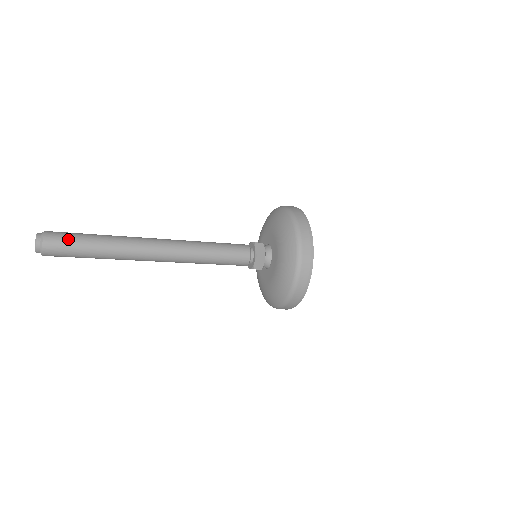
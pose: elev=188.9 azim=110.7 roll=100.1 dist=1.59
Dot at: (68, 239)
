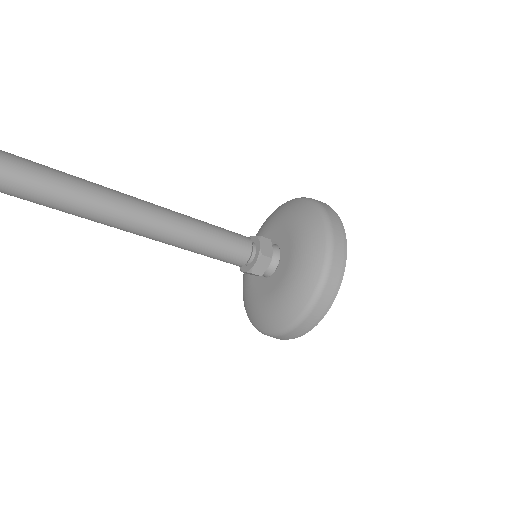
Dot at: out of frame
